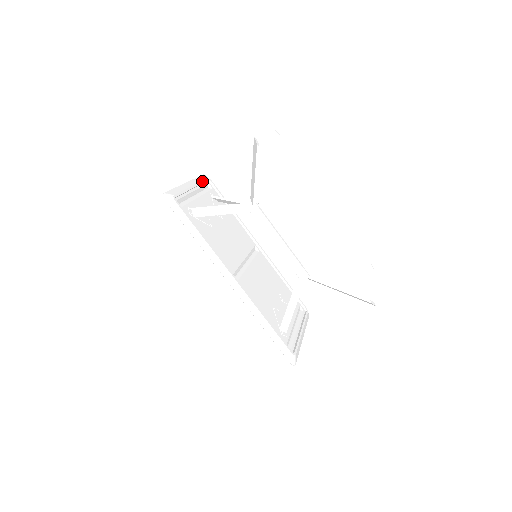
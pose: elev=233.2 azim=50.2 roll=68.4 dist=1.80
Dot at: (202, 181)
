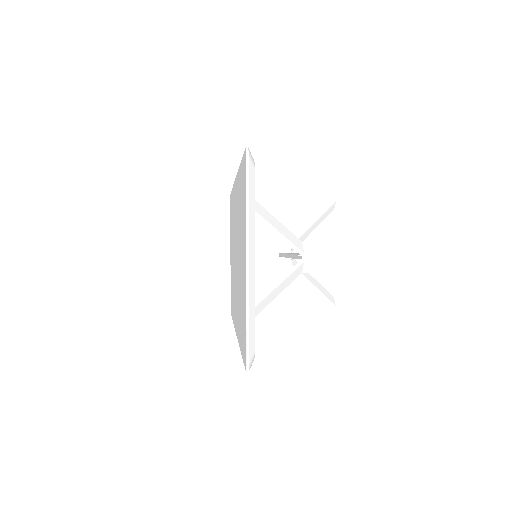
Dot at: occluded
